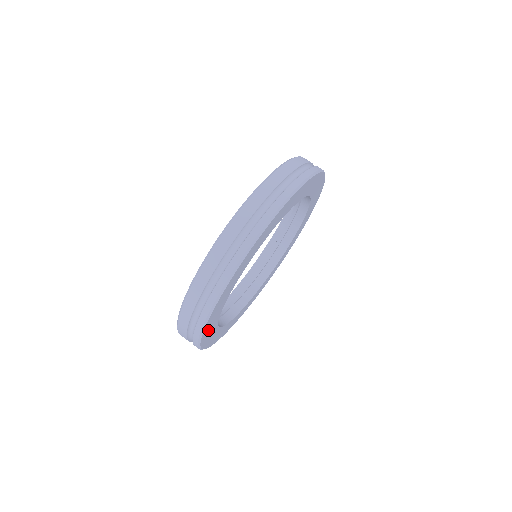
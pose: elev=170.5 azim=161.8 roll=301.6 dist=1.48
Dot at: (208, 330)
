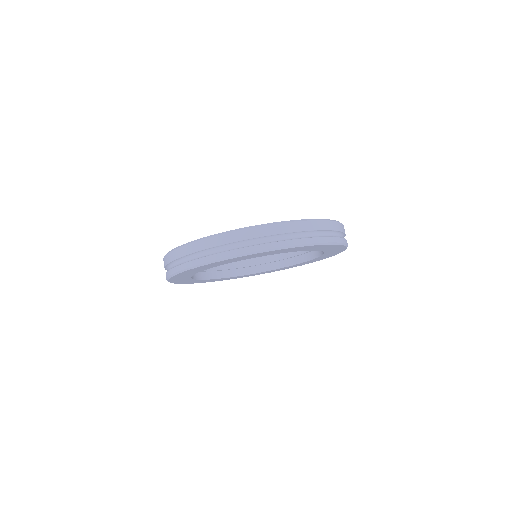
Dot at: (183, 274)
